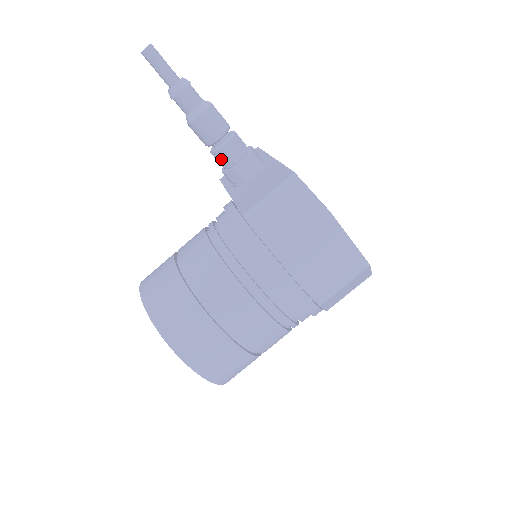
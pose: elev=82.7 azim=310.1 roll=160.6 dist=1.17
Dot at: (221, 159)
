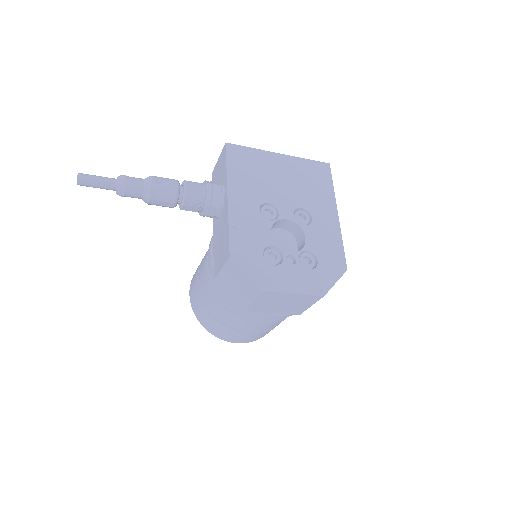
Dot at: (188, 210)
